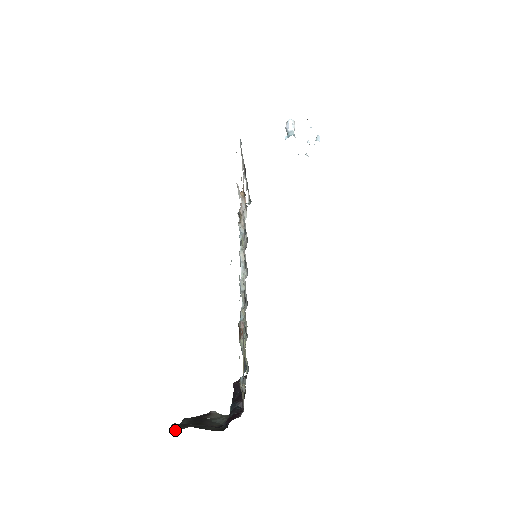
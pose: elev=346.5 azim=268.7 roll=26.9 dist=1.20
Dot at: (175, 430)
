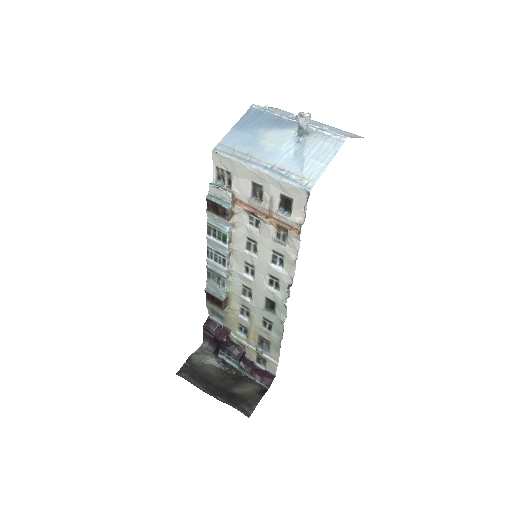
Dot at: occluded
